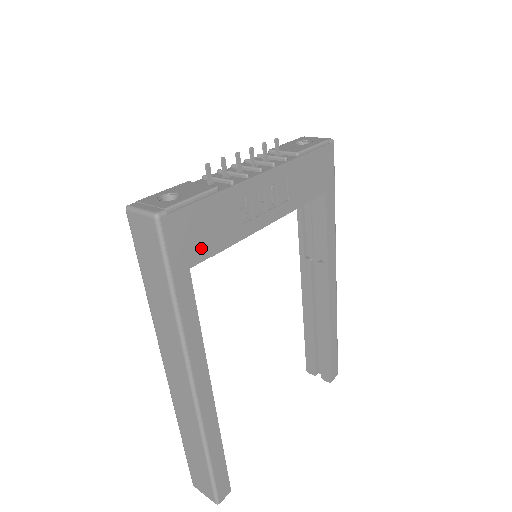
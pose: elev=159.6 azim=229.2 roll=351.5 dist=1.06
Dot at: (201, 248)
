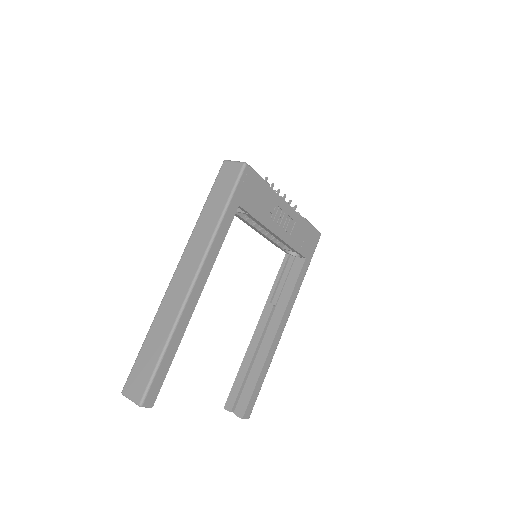
Dot at: (249, 203)
